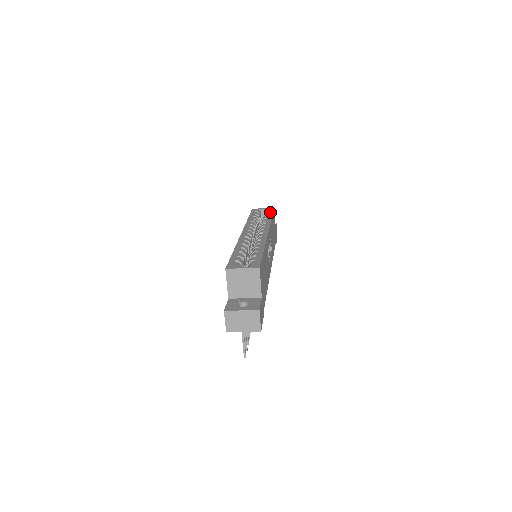
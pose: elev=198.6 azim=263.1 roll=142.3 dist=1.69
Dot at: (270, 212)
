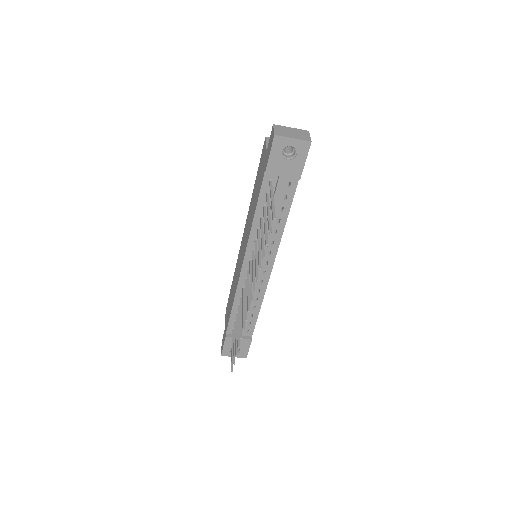
Dot at: occluded
